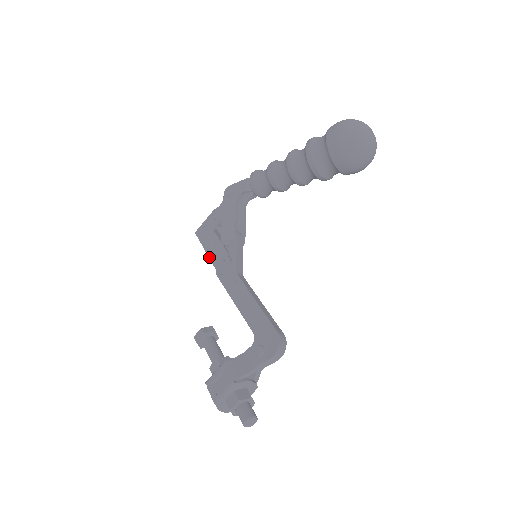
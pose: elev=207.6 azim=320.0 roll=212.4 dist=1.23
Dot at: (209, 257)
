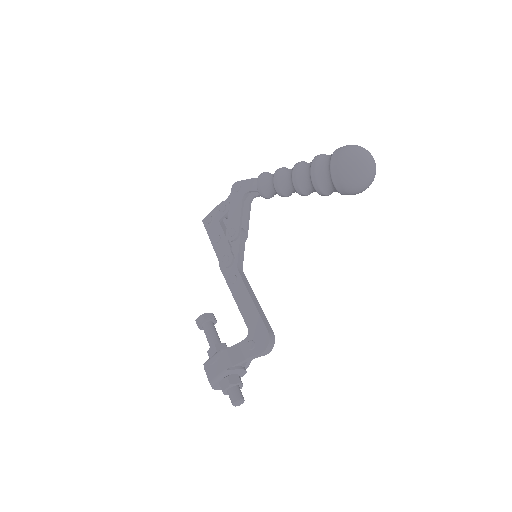
Dot at: (214, 248)
